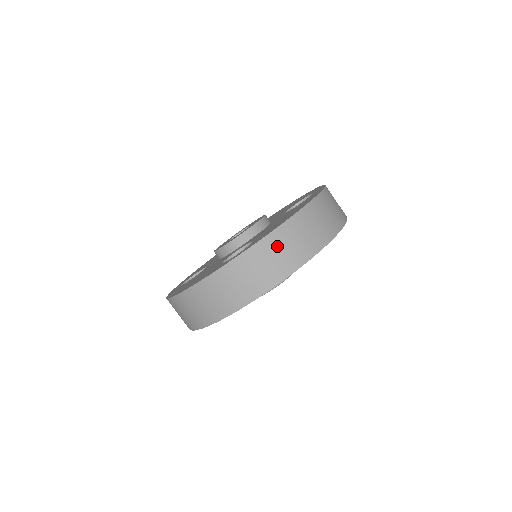
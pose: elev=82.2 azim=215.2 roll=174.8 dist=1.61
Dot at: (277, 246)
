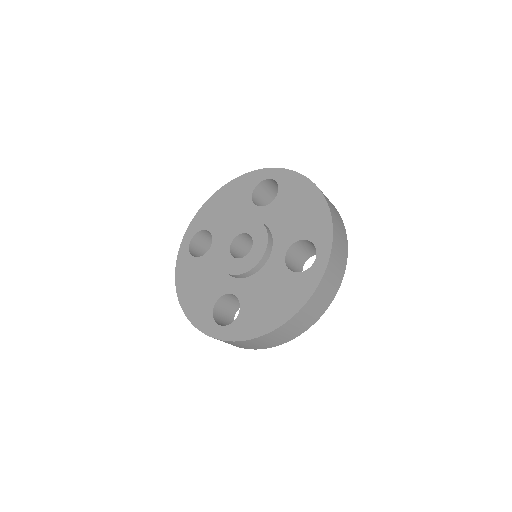
Dot at: (252, 343)
